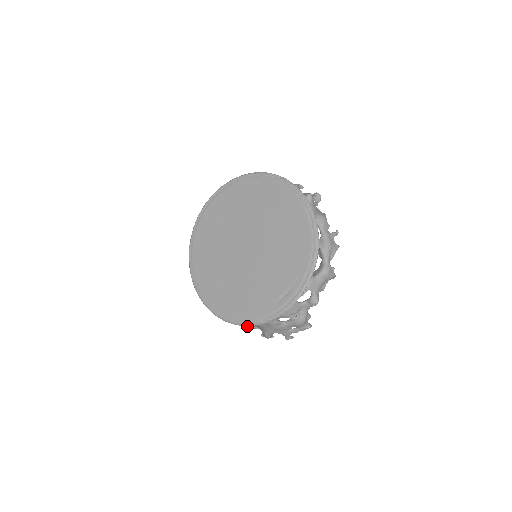
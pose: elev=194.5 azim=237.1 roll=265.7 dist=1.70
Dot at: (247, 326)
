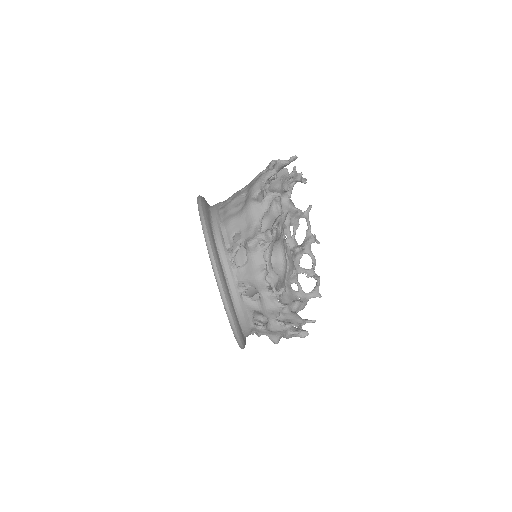
Dot at: (307, 274)
